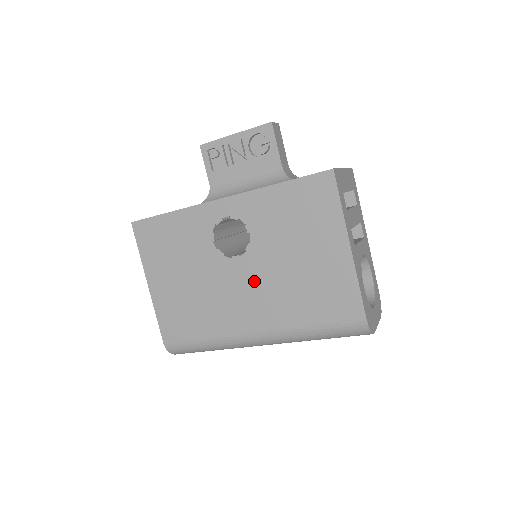
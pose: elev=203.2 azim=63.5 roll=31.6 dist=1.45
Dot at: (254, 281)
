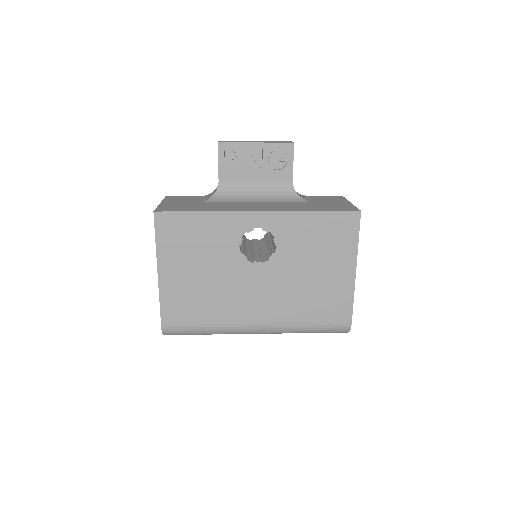
Dot at: (269, 285)
